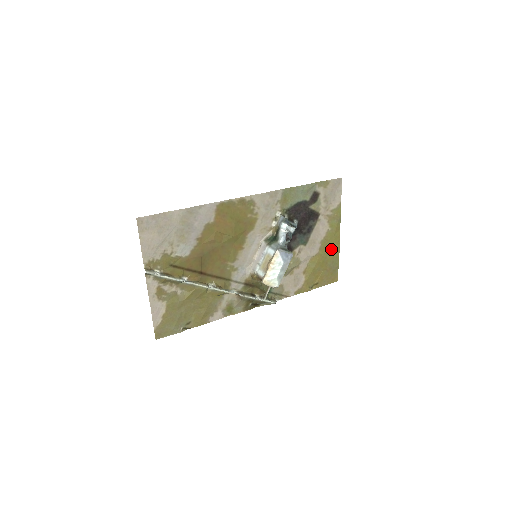
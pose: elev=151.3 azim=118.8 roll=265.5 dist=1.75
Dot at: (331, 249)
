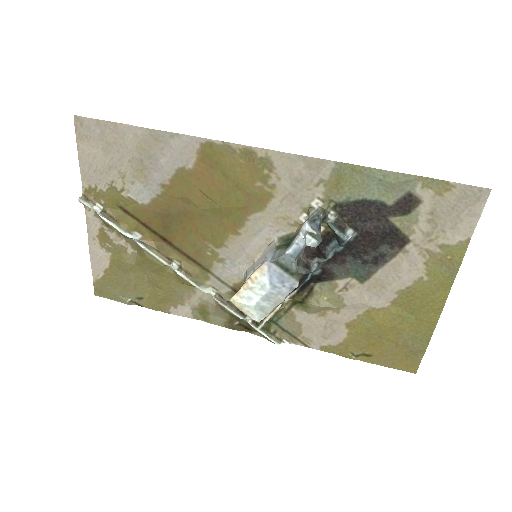
Dot at: (418, 314)
